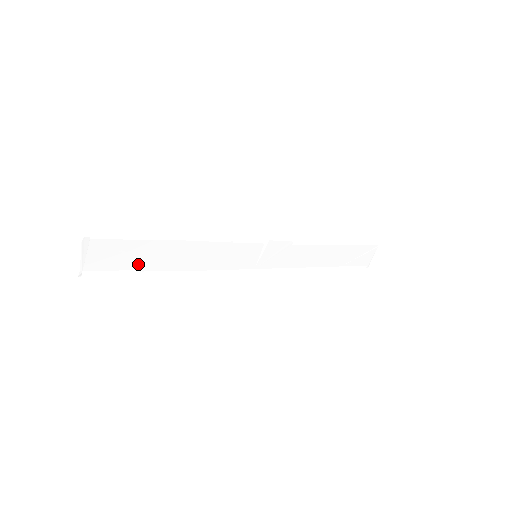
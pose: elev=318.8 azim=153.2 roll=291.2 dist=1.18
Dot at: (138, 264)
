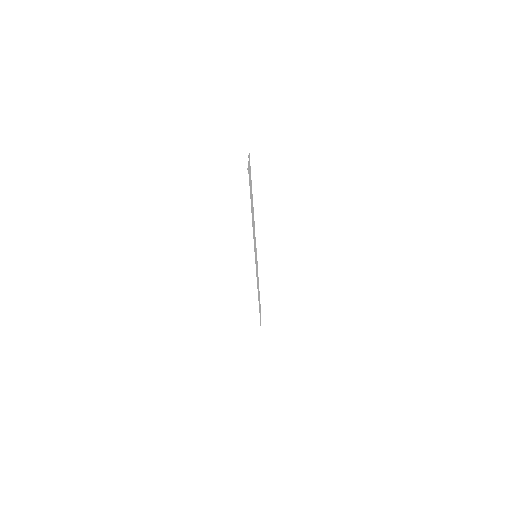
Dot at: (250, 195)
